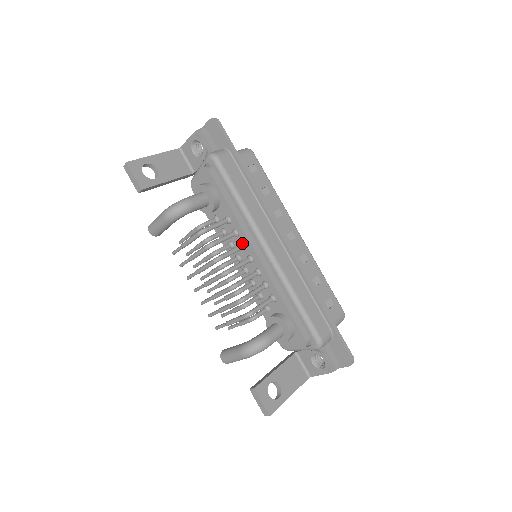
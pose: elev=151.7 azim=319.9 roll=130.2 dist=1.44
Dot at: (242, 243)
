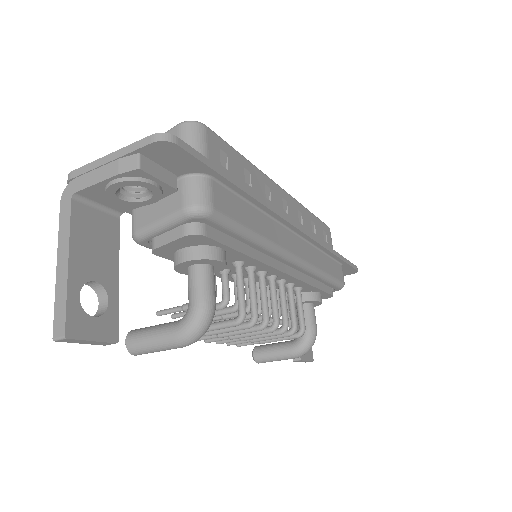
Dot at: (263, 273)
